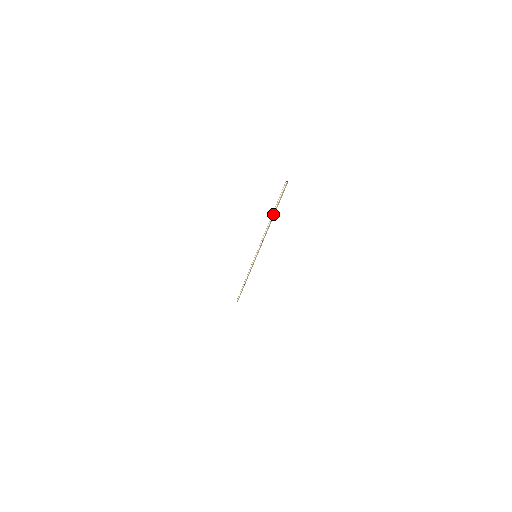
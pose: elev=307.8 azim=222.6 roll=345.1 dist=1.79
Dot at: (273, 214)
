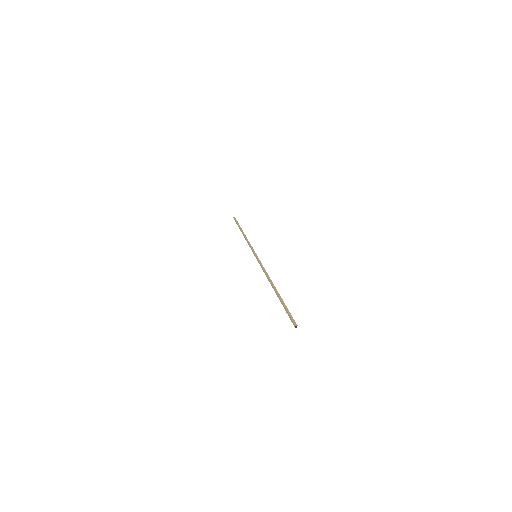
Dot at: (278, 296)
